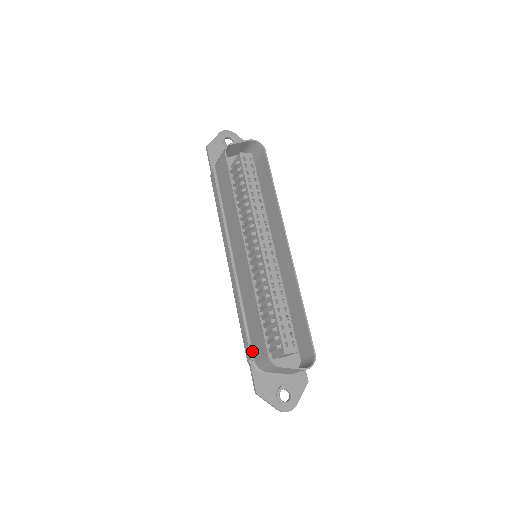
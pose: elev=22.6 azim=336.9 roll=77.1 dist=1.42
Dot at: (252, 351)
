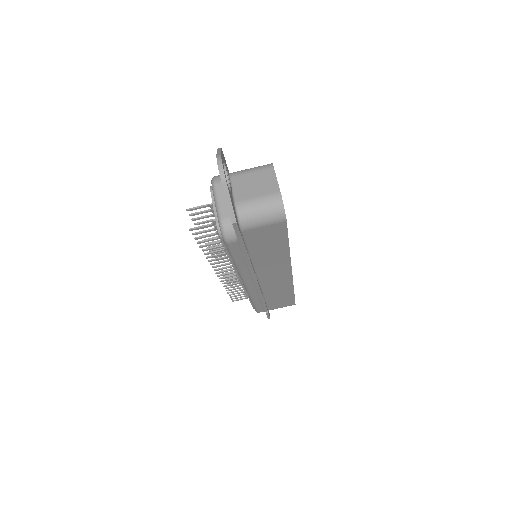
Dot at: occluded
